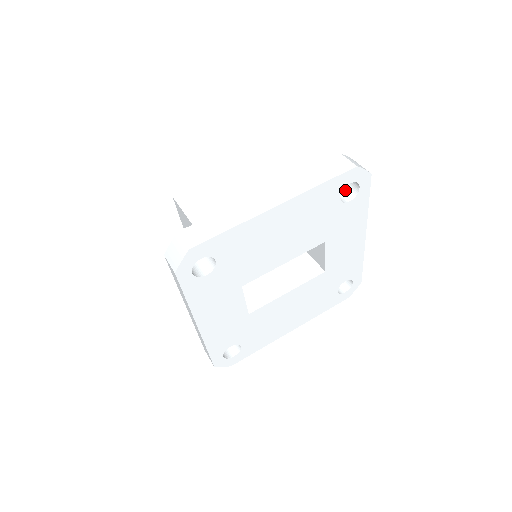
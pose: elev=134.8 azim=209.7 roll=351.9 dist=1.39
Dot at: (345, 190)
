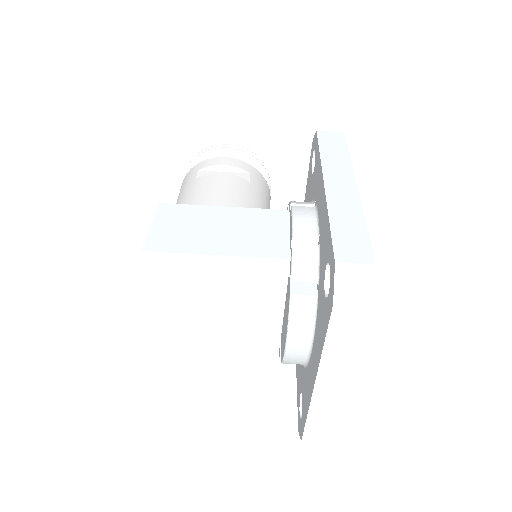
Dot at: occluded
